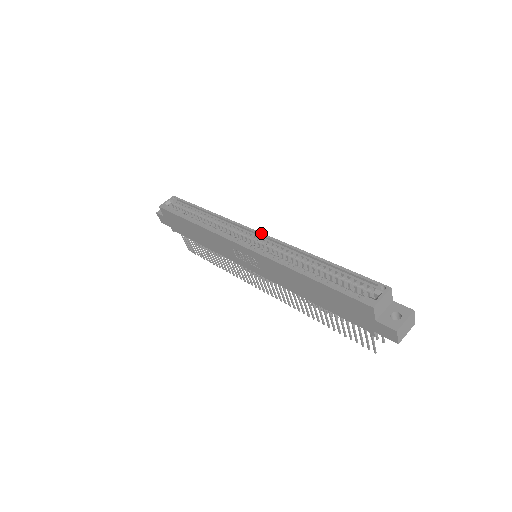
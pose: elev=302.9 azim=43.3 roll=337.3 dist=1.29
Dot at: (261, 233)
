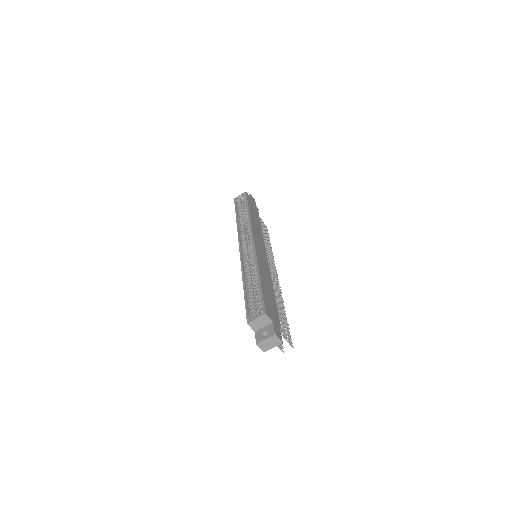
Dot at: (253, 242)
